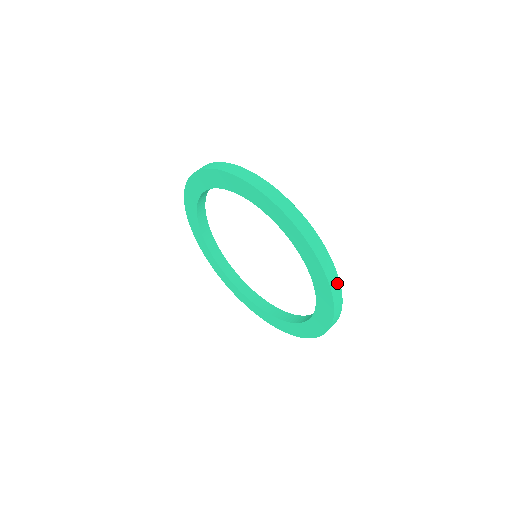
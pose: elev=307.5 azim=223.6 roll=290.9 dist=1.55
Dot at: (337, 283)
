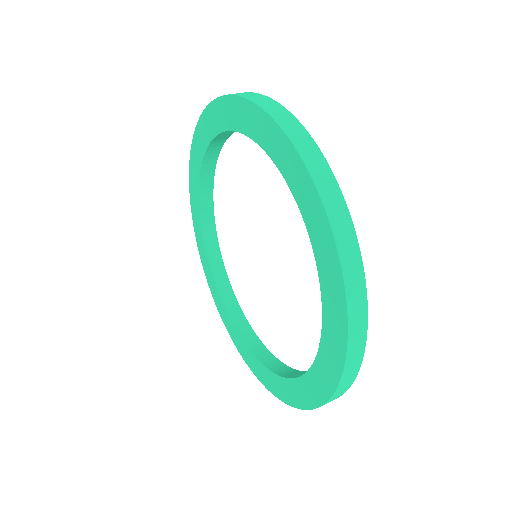
Dot at: occluded
